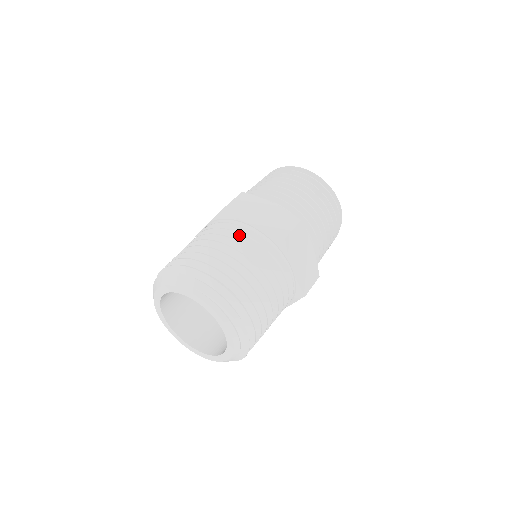
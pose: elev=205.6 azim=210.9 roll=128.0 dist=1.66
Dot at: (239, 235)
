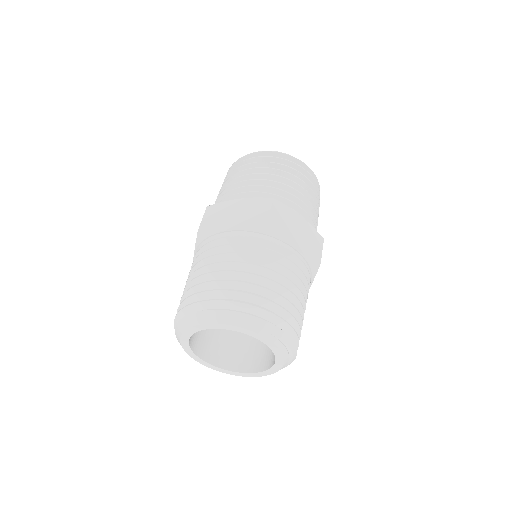
Dot at: (287, 261)
